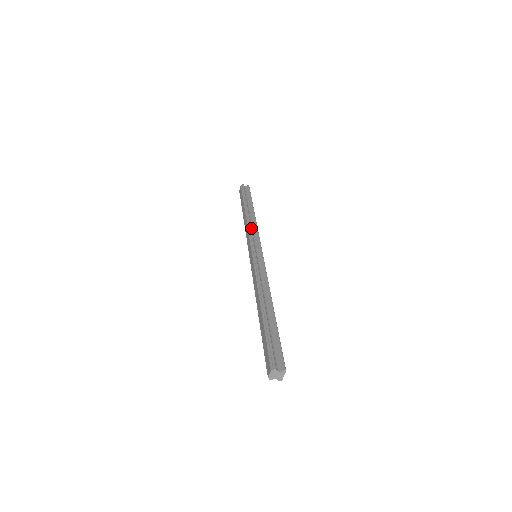
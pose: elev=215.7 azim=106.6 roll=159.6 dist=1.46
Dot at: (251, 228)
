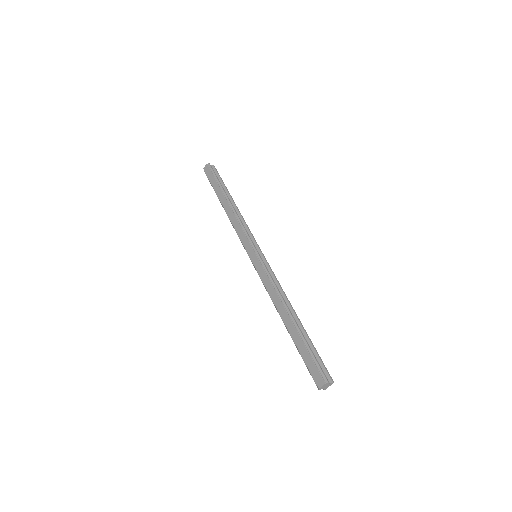
Dot at: (242, 223)
